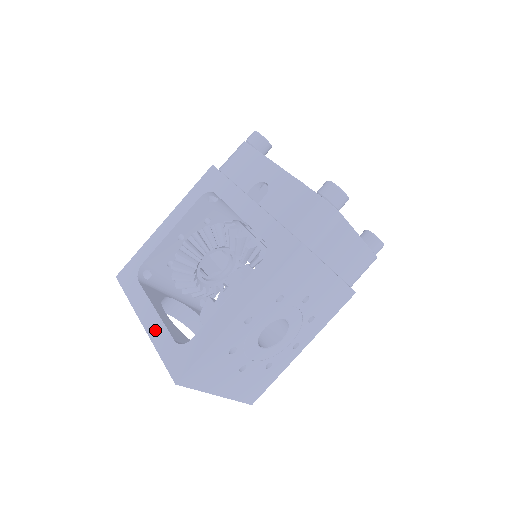
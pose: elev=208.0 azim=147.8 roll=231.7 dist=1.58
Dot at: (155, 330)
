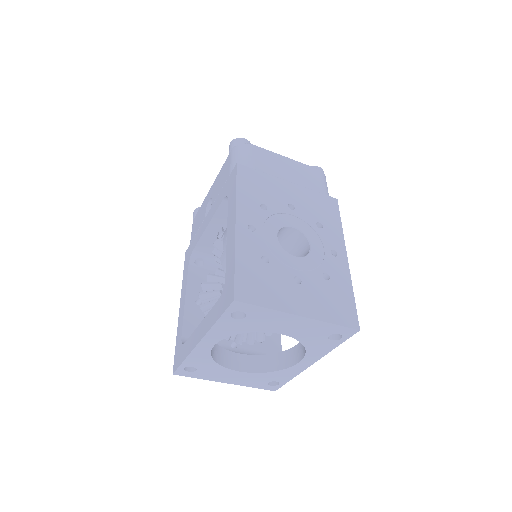
Dot at: (206, 324)
